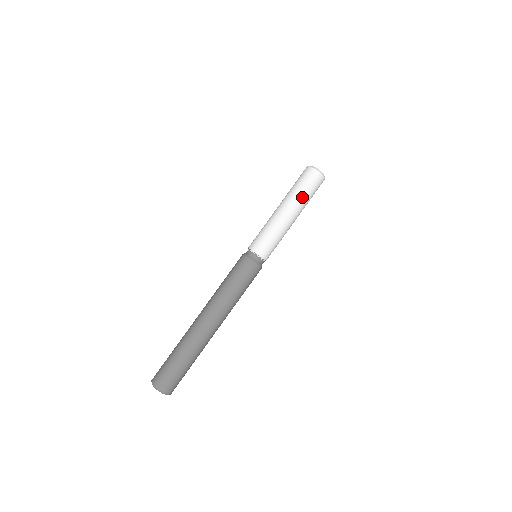
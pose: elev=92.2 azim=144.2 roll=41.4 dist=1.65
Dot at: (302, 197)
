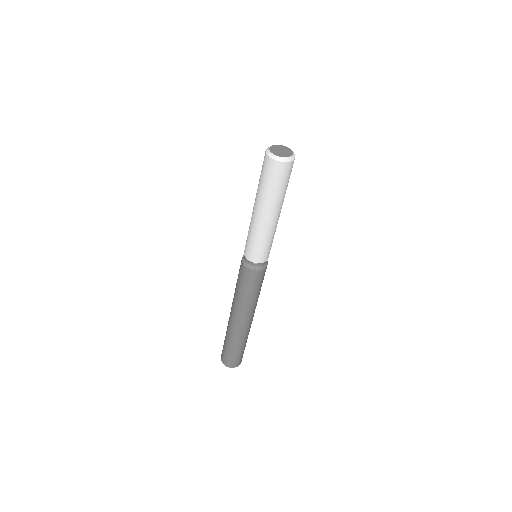
Dot at: (268, 195)
